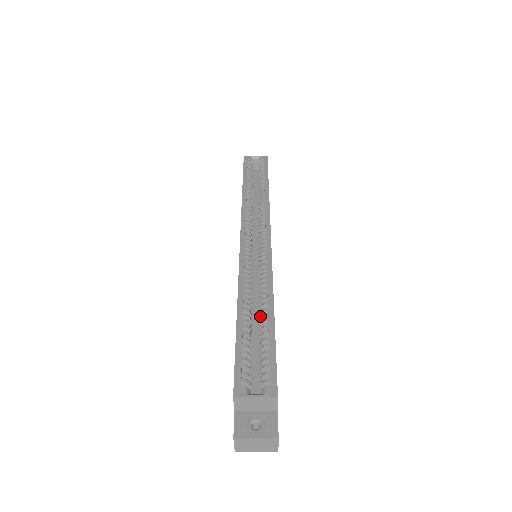
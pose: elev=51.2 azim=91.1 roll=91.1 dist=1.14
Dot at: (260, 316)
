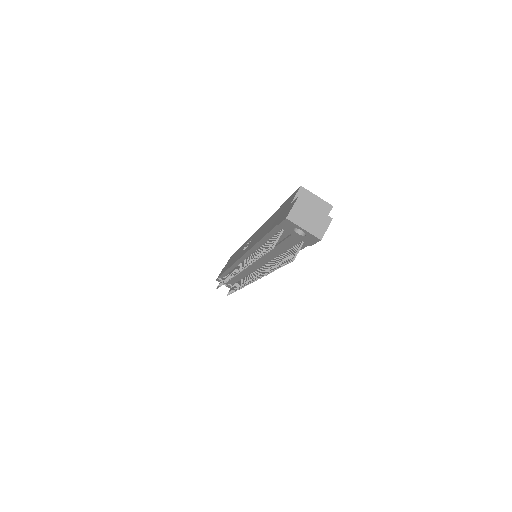
Dot at: occluded
